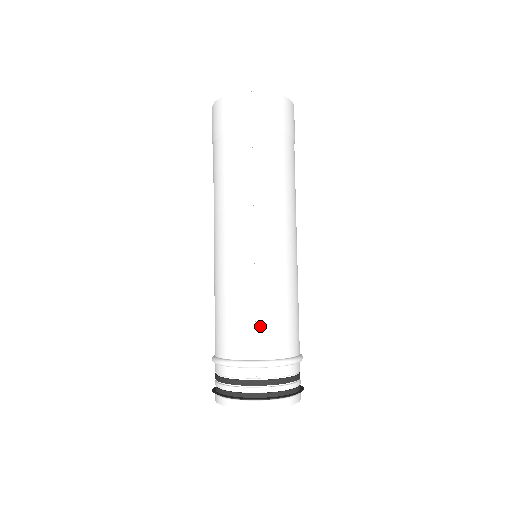
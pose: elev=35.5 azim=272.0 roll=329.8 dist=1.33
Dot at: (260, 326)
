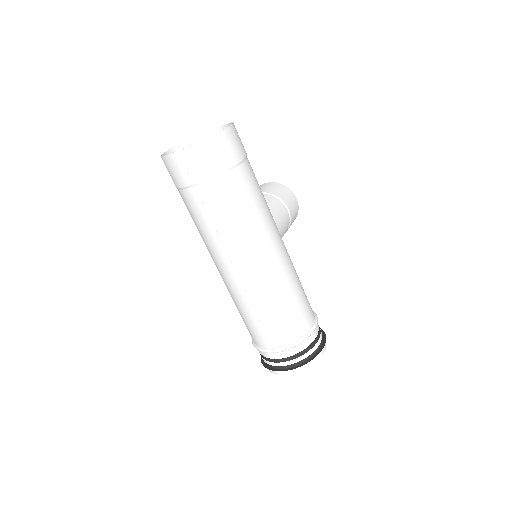
Dot at: (266, 328)
